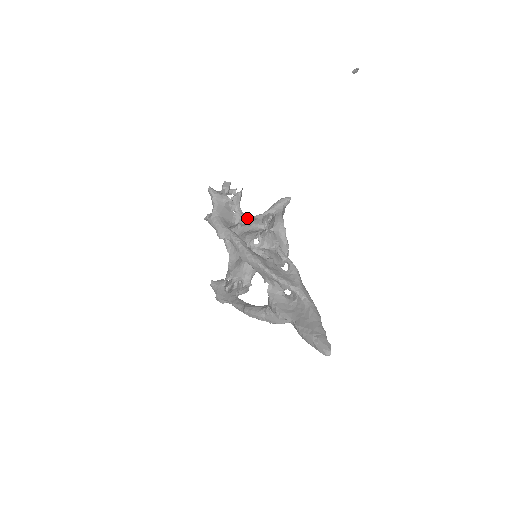
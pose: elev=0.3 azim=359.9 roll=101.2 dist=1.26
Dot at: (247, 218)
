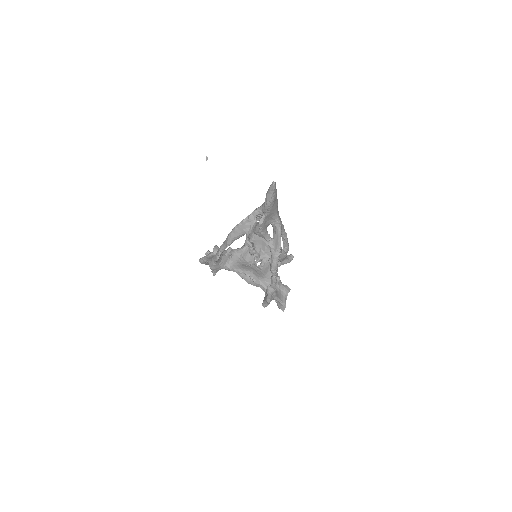
Dot at: (231, 249)
